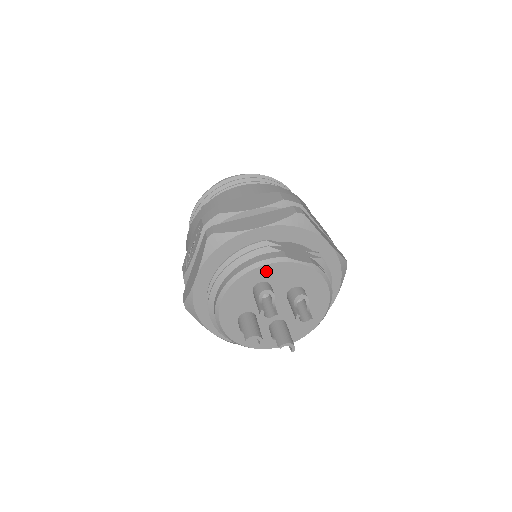
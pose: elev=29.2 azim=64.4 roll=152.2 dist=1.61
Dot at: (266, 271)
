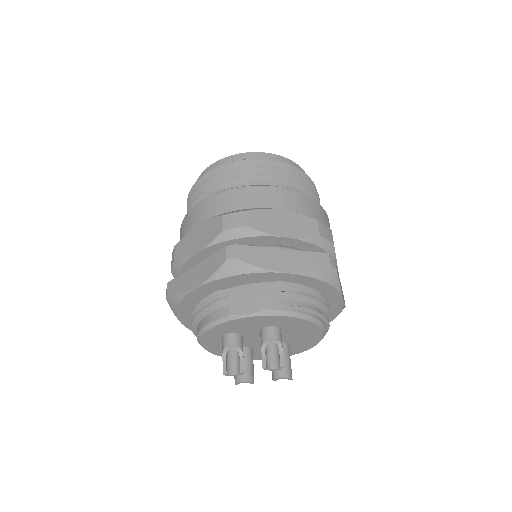
Dot at: (220, 329)
